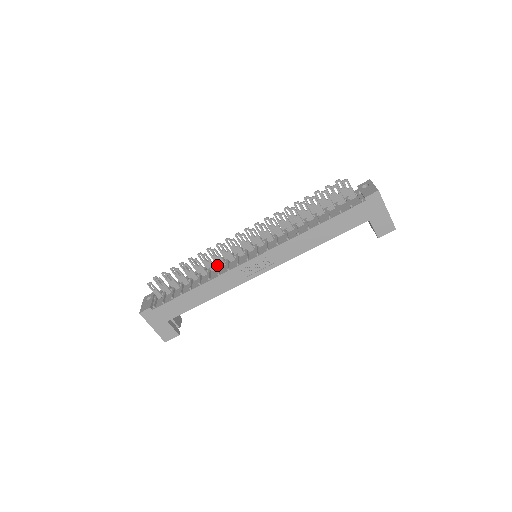
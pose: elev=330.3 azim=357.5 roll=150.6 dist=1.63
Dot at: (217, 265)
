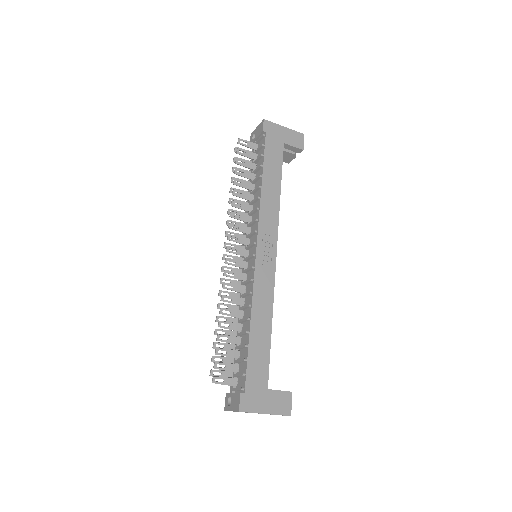
Dot at: (241, 297)
